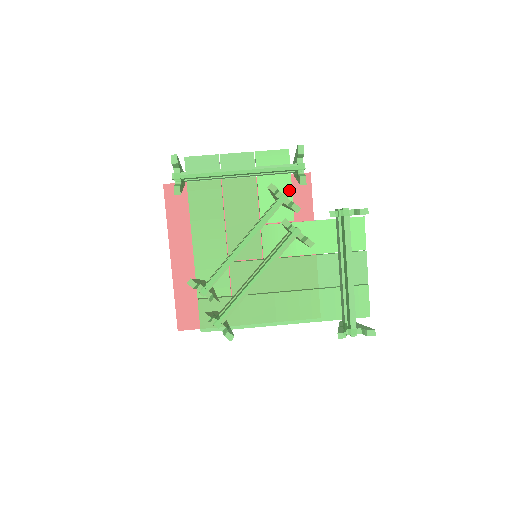
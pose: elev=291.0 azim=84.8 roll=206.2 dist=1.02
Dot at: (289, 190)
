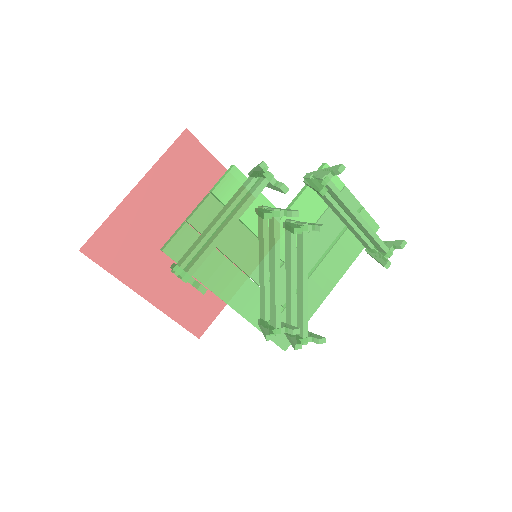
Dot at: (261, 196)
